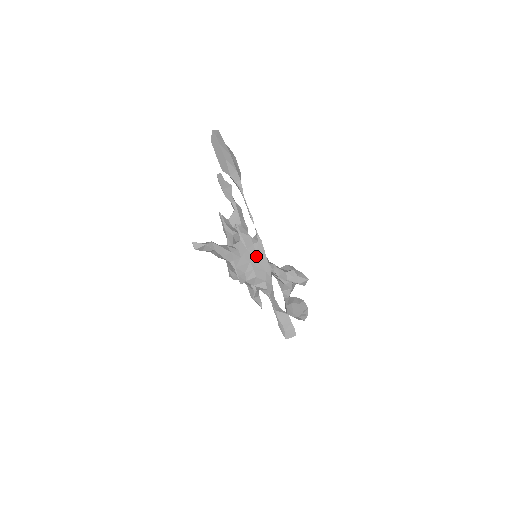
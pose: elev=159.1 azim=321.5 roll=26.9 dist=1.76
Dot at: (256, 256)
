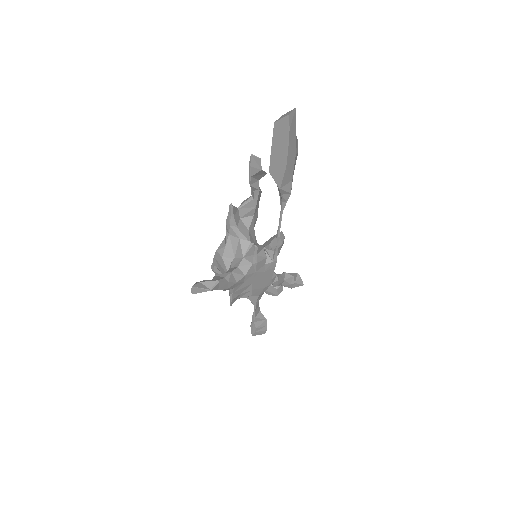
Dot at: (262, 276)
